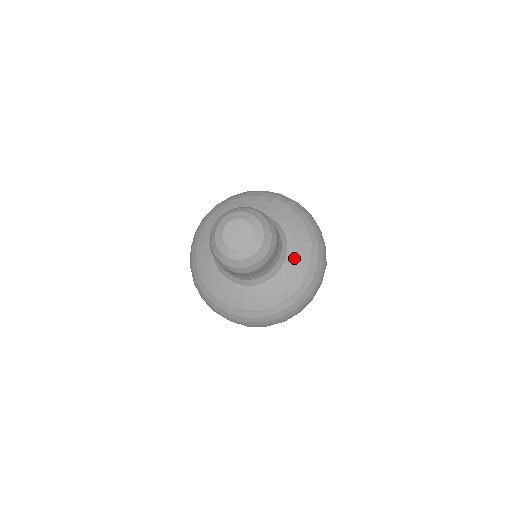
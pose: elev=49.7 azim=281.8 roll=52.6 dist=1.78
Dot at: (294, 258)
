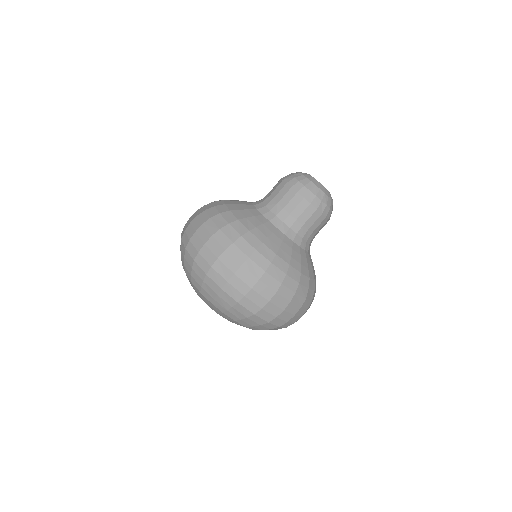
Dot at: (311, 261)
